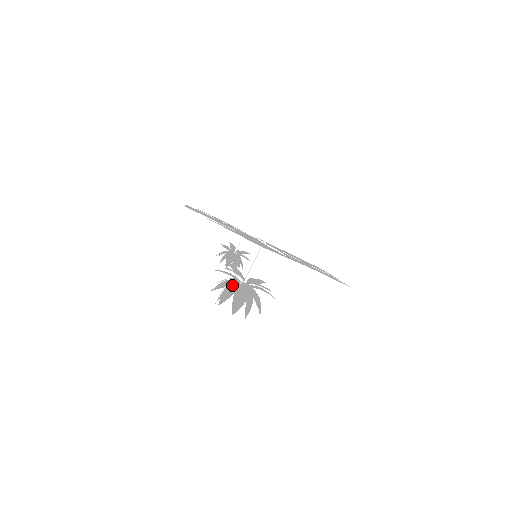
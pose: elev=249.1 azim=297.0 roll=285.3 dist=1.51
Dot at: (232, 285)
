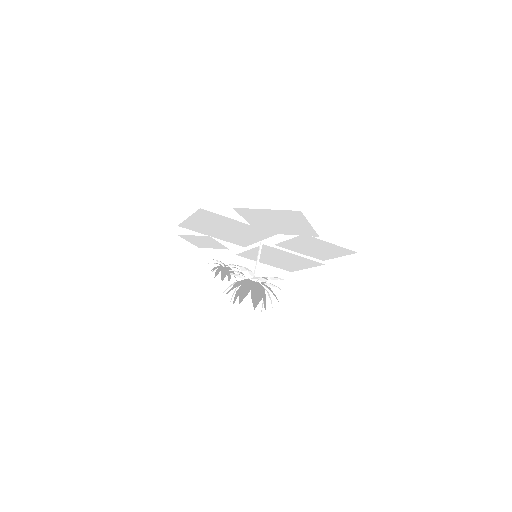
Dot at: occluded
